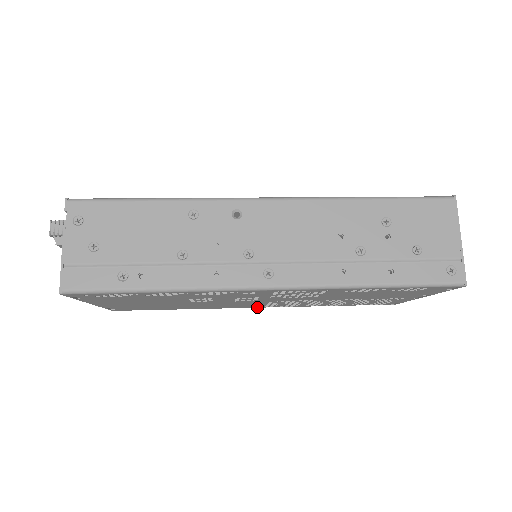
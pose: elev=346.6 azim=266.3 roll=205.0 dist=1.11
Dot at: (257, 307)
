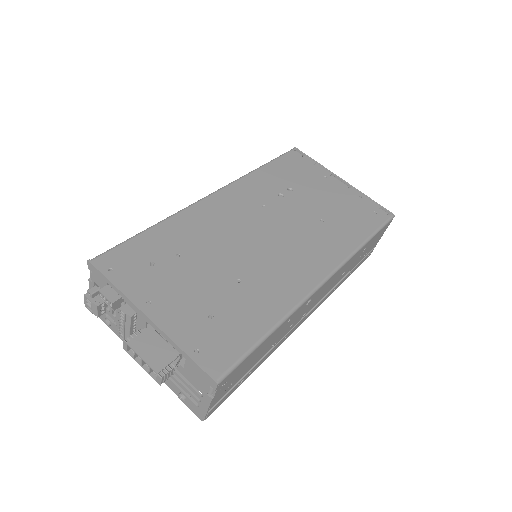
Dot at: occluded
